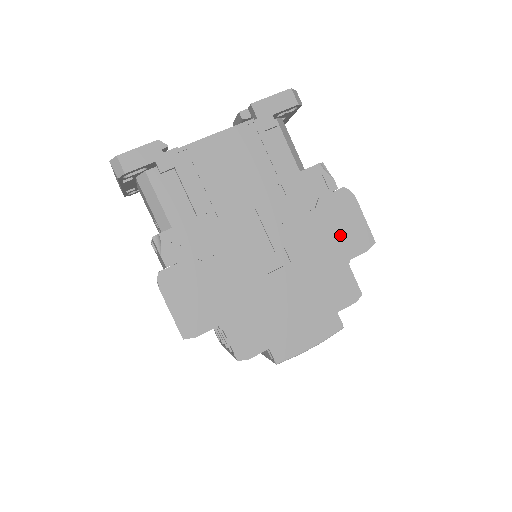
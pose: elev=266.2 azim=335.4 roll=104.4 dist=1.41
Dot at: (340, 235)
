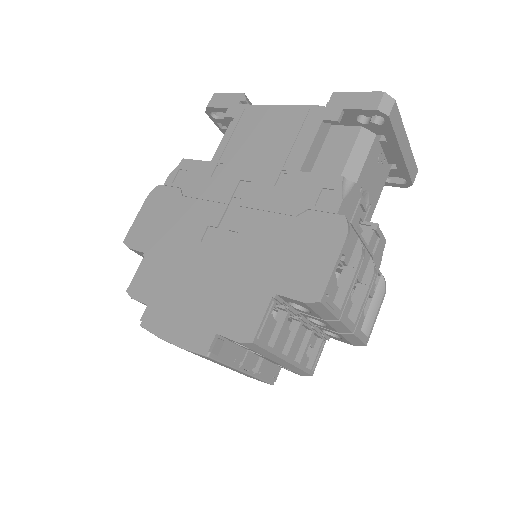
Dot at: (293, 261)
